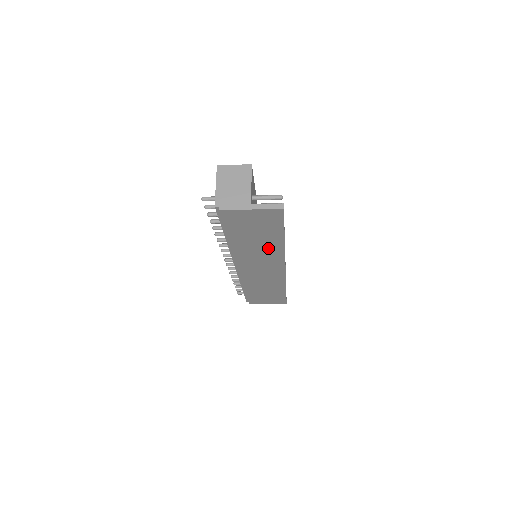
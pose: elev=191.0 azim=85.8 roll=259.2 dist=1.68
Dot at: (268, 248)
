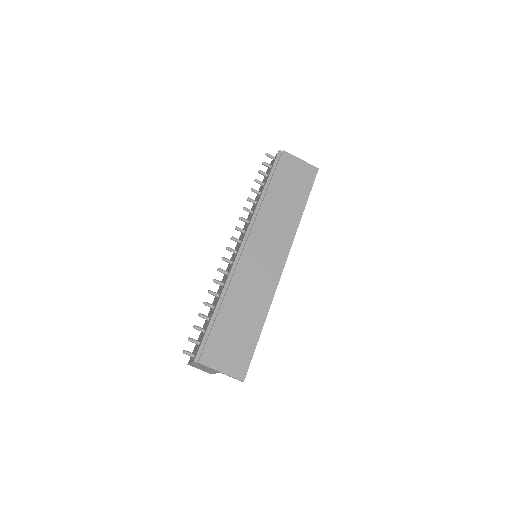
Dot at: (288, 215)
